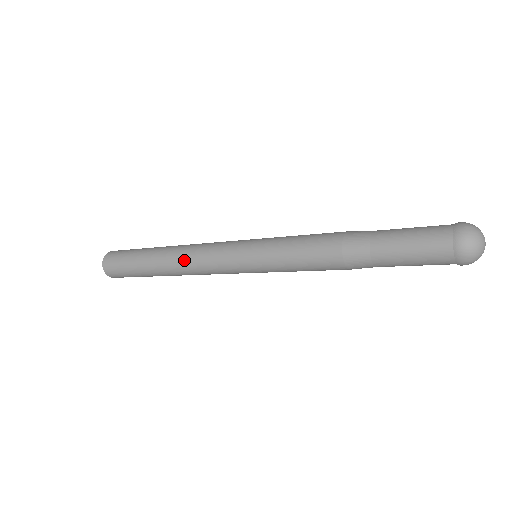
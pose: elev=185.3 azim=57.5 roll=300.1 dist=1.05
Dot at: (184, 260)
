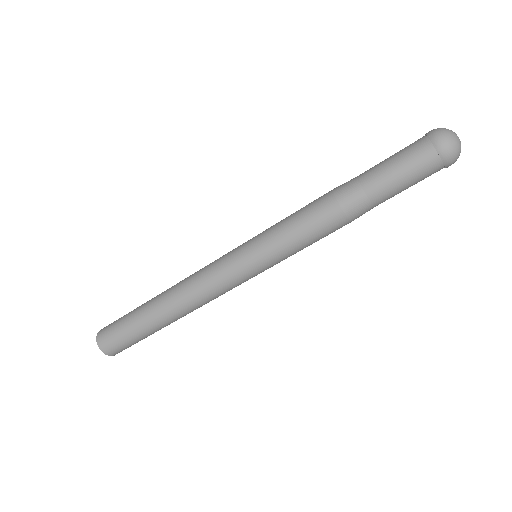
Dot at: (186, 293)
